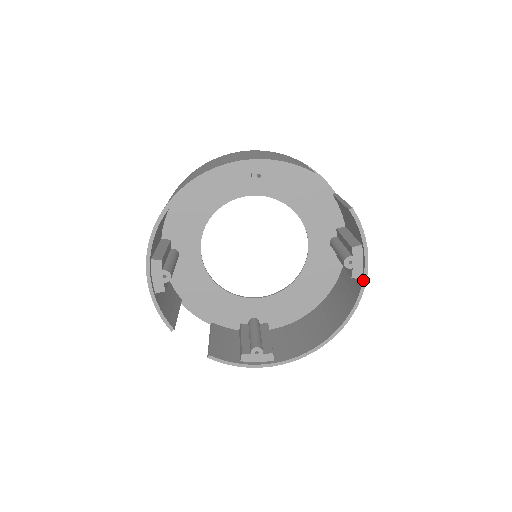
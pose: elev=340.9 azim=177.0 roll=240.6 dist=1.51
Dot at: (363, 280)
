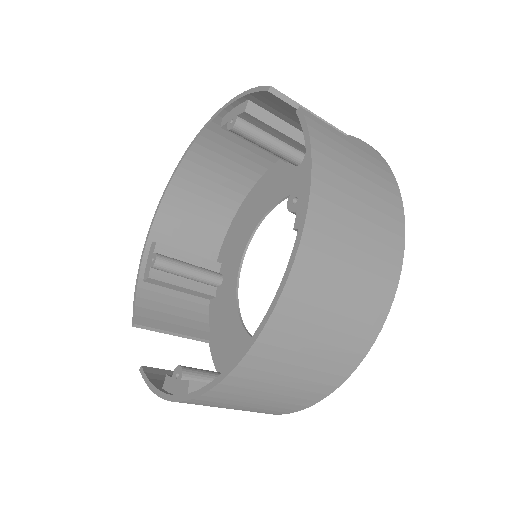
Dot at: (300, 224)
